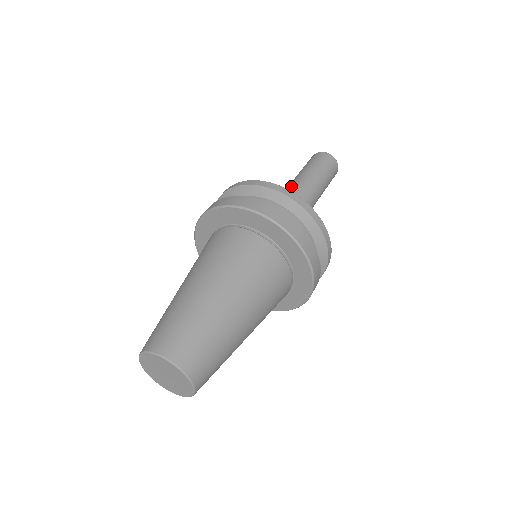
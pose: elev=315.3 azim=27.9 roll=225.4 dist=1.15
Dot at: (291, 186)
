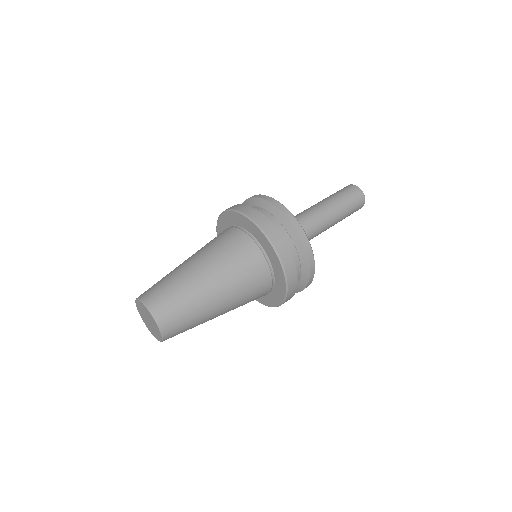
Dot at: occluded
